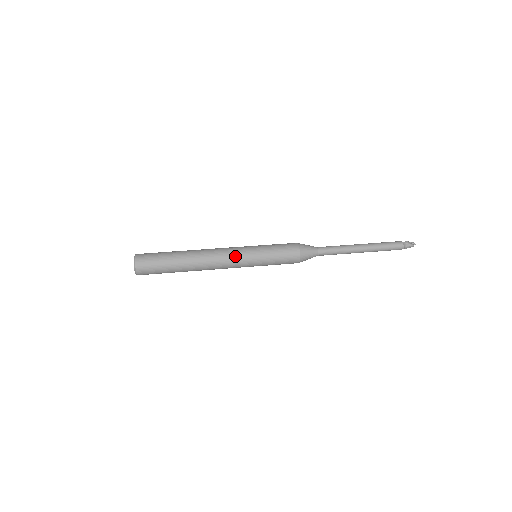
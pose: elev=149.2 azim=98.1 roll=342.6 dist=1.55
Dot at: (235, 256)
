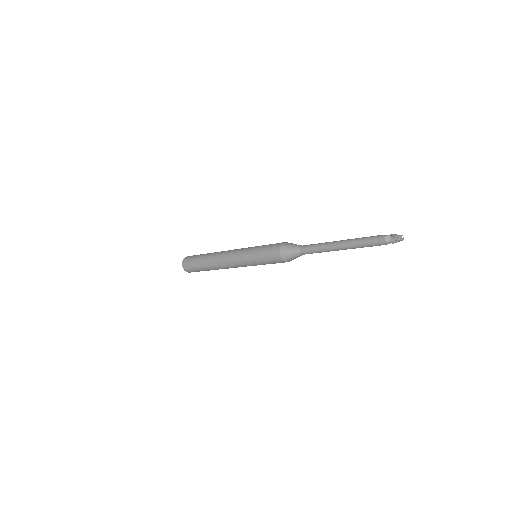
Dot at: (235, 257)
